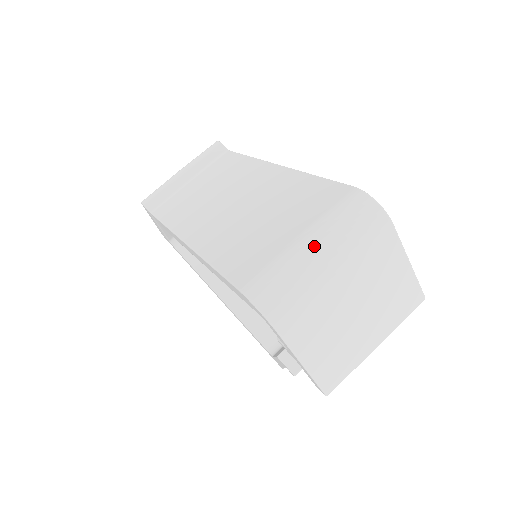
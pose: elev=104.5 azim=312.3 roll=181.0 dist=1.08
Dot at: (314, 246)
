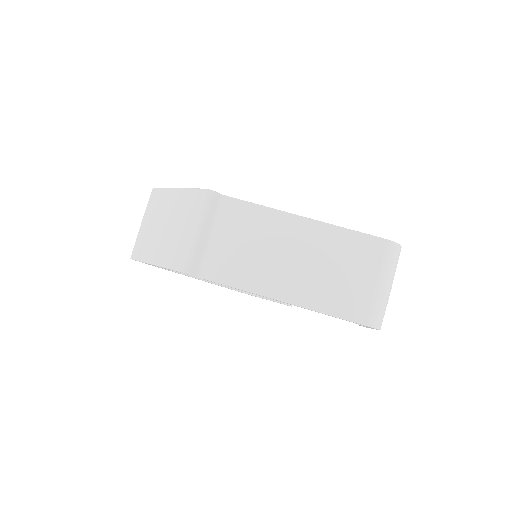
Dot at: (386, 284)
